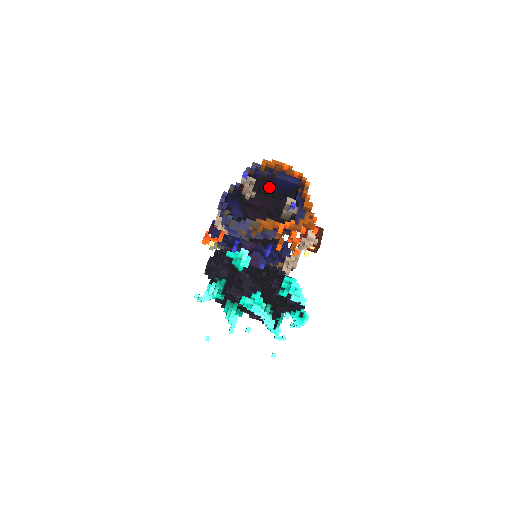
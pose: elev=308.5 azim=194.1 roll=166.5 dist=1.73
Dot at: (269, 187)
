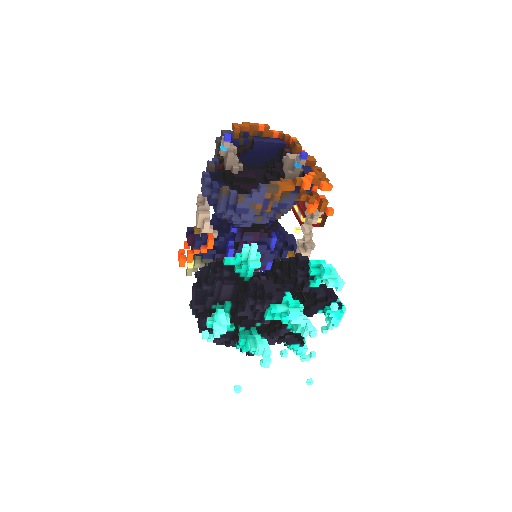
Dot at: (247, 160)
